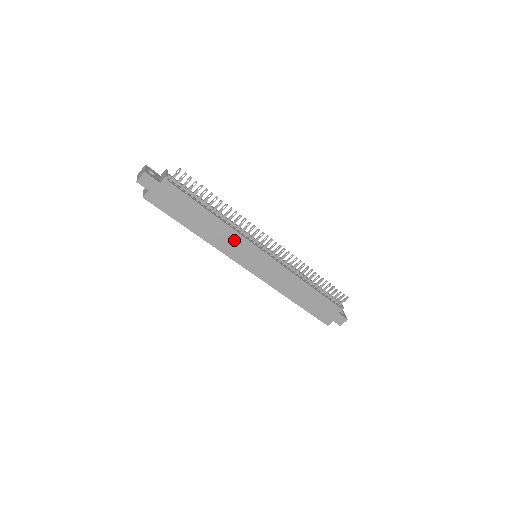
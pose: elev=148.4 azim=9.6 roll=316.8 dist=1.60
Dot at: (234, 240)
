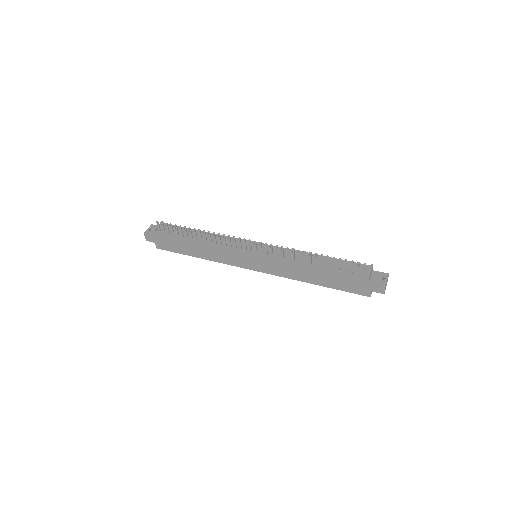
Dot at: (225, 252)
